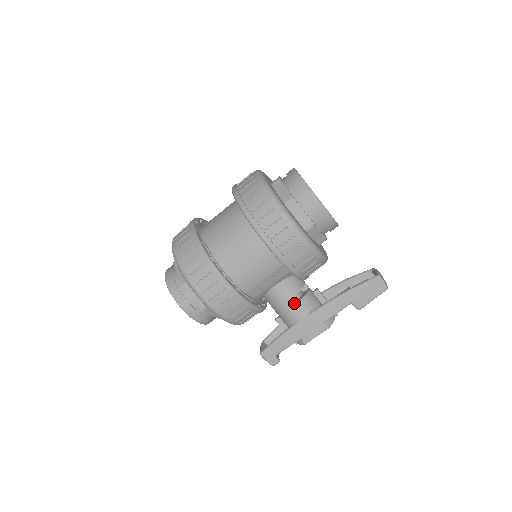
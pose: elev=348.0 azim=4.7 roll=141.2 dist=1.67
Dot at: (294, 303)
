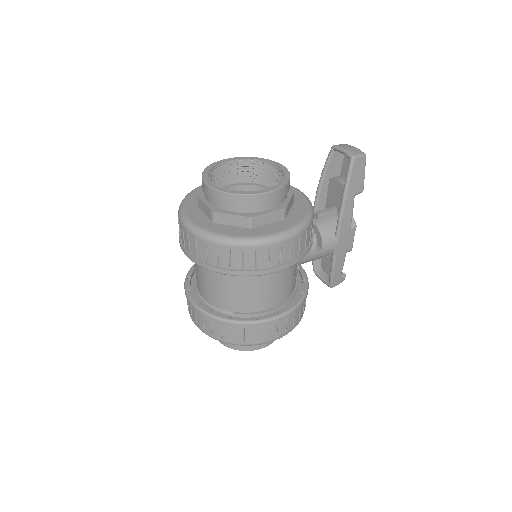
Dot at: (318, 245)
